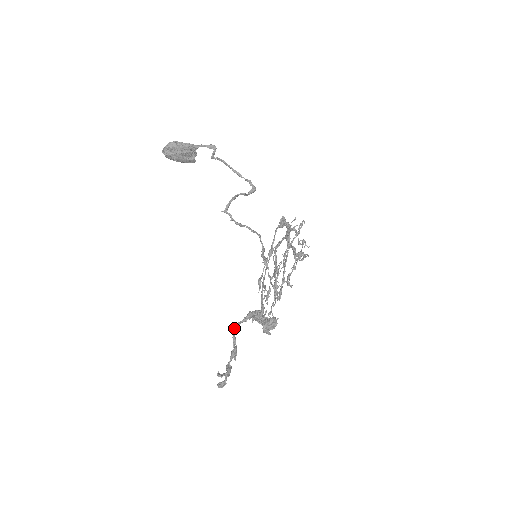
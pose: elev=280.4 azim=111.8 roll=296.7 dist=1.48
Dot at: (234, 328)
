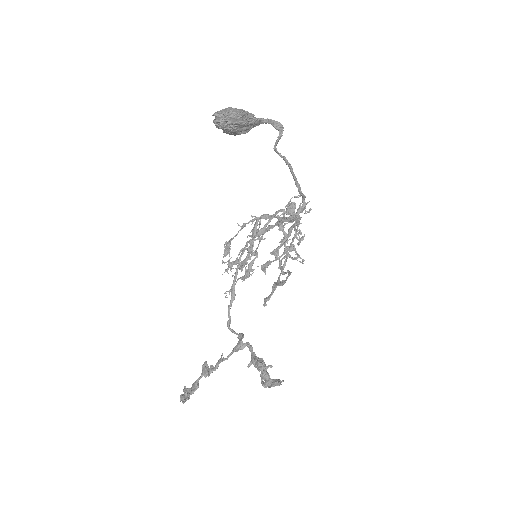
Dot at: (222, 360)
